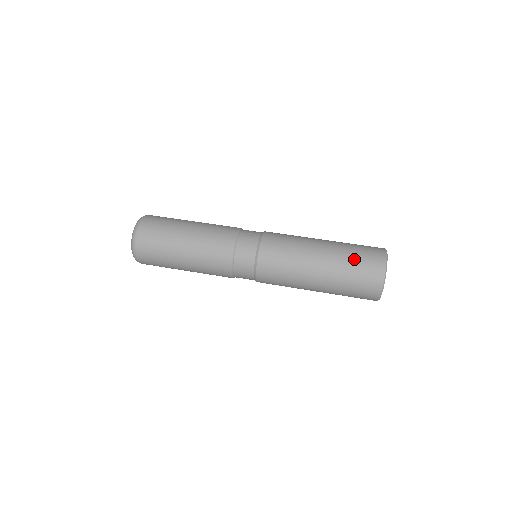
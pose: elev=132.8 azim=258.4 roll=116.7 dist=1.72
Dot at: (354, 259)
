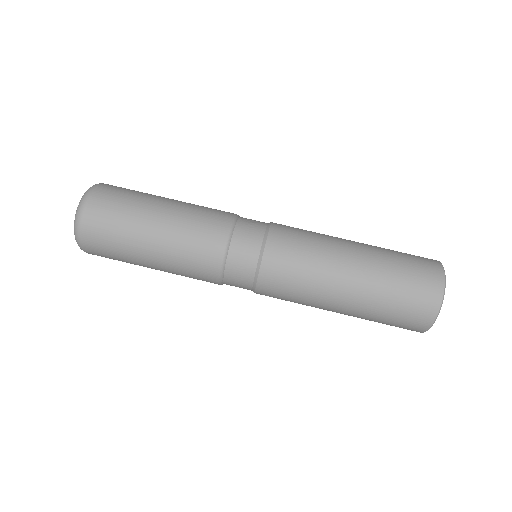
Dot at: (400, 264)
